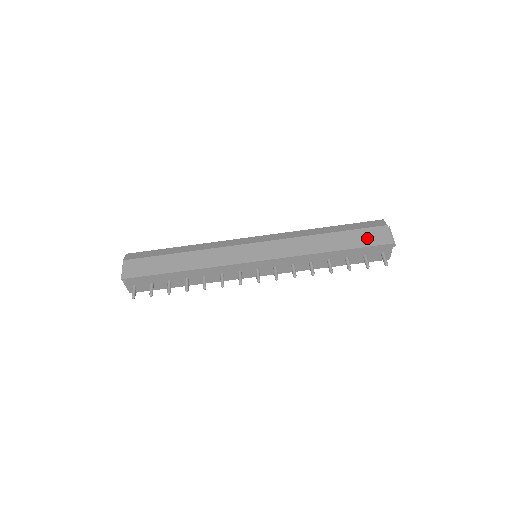
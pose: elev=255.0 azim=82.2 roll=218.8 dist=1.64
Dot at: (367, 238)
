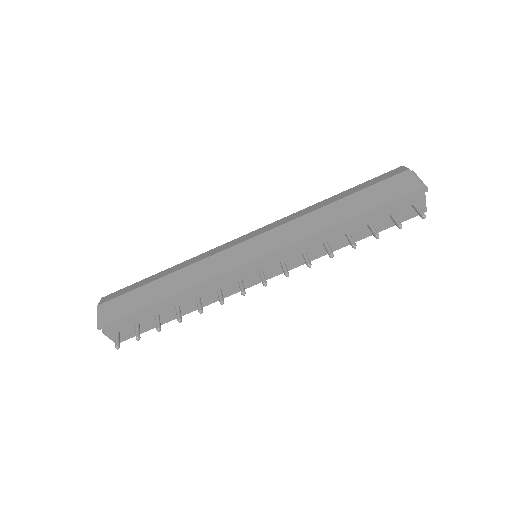
Dot at: (388, 191)
